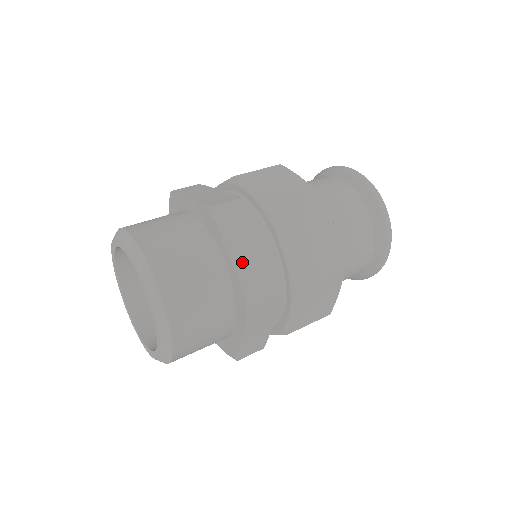
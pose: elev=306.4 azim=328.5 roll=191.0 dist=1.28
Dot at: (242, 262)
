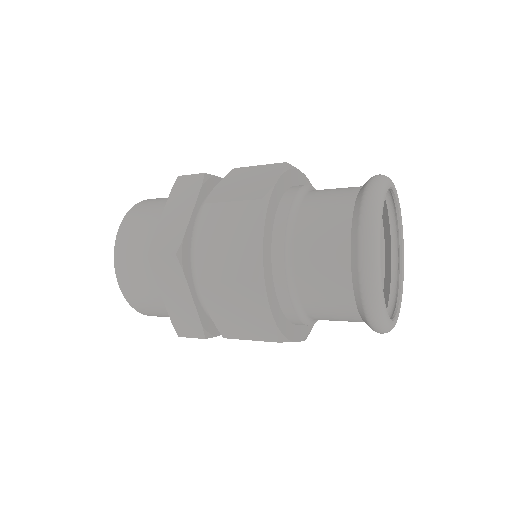
Dot at: (172, 305)
